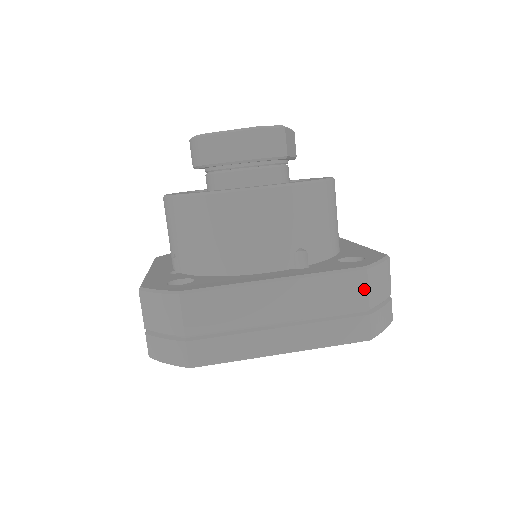
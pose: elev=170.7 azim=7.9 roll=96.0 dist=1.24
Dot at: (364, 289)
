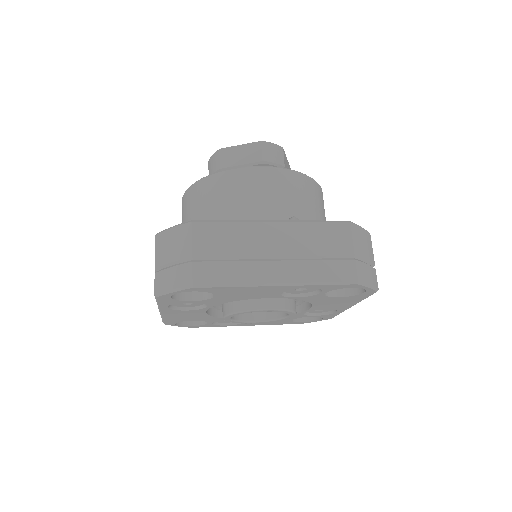
Dot at: (349, 237)
